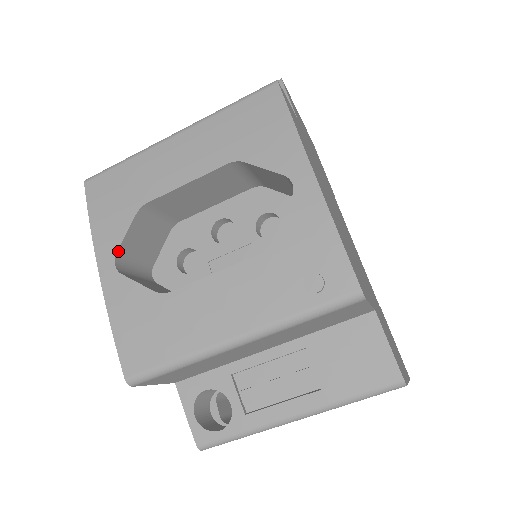
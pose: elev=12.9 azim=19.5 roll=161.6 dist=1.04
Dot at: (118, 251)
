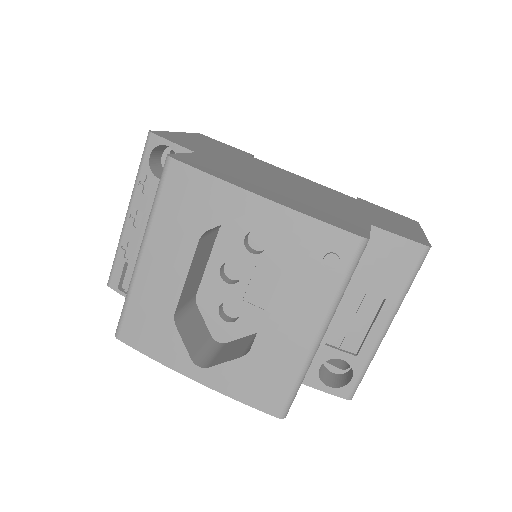
Dot at: (190, 357)
